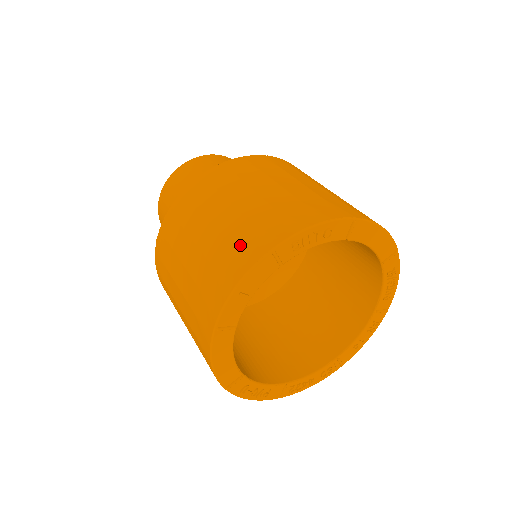
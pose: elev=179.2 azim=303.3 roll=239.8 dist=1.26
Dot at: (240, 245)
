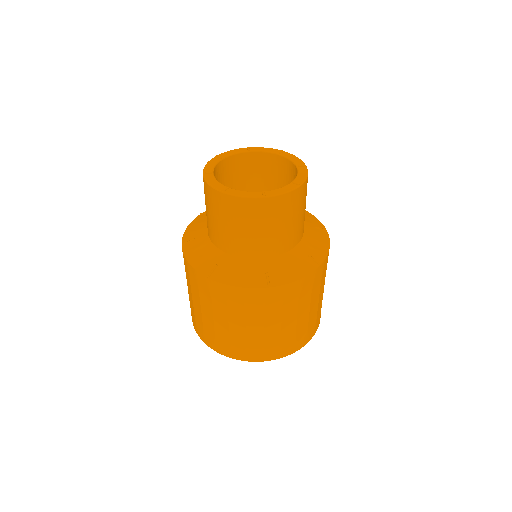
Dot at: (206, 334)
